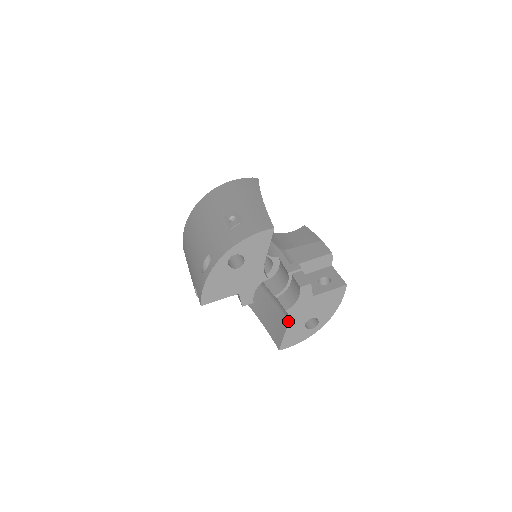
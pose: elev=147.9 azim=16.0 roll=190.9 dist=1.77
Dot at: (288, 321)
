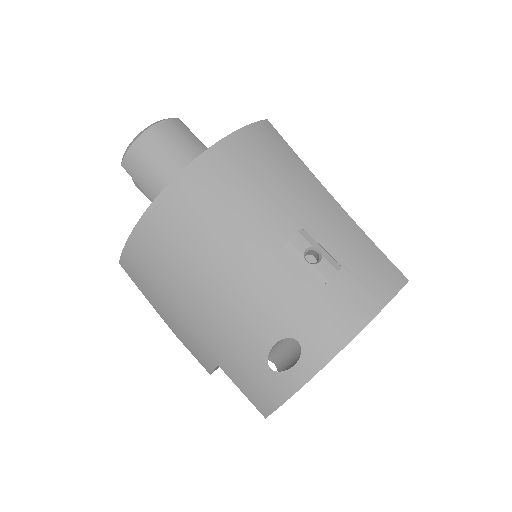
Dot at: occluded
